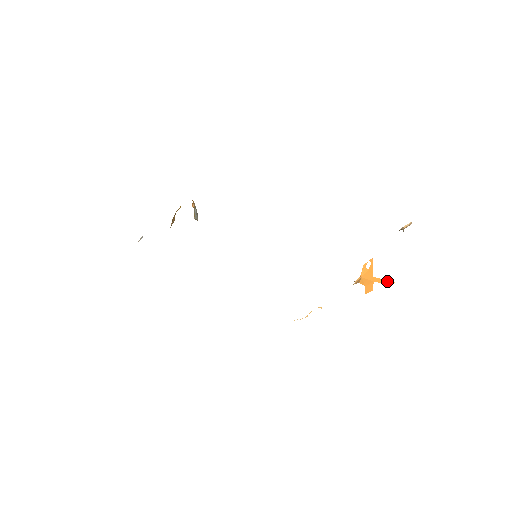
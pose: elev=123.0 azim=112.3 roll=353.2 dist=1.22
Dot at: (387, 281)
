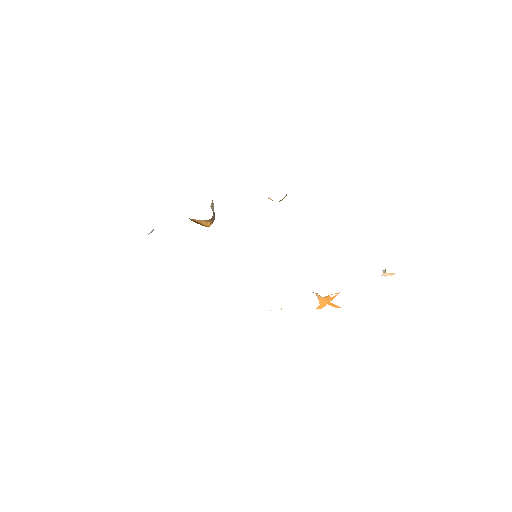
Dot at: (336, 306)
